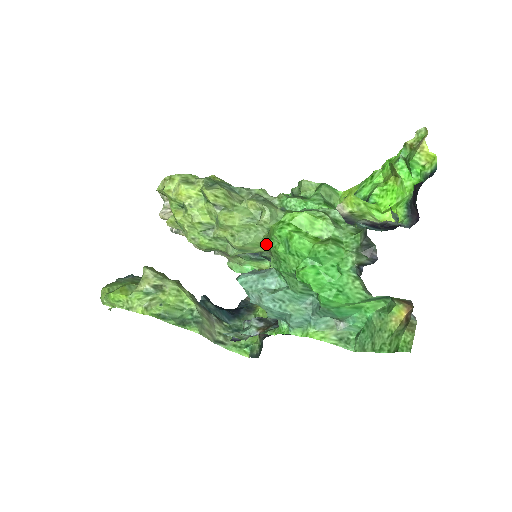
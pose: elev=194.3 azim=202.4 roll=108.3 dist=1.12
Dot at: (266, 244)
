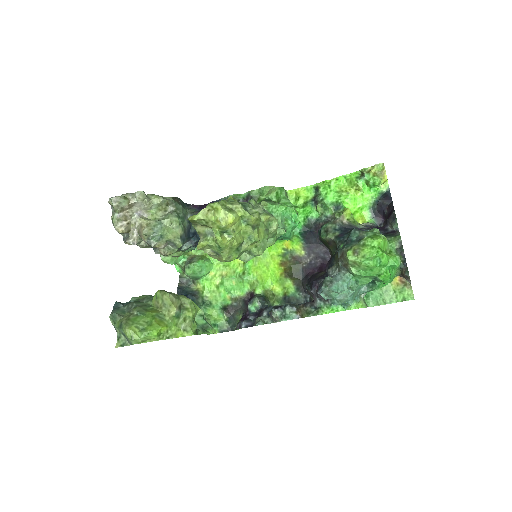
Dot at: (355, 261)
